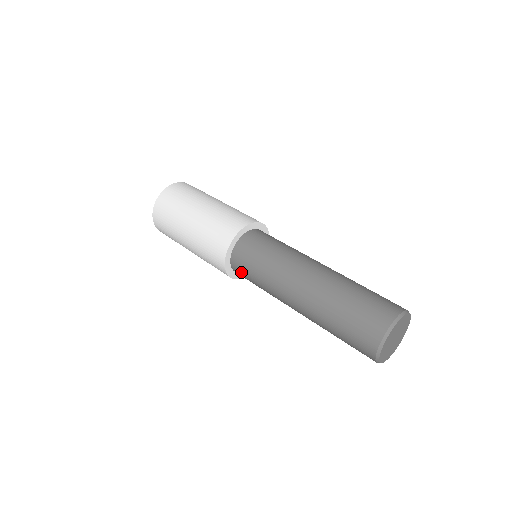
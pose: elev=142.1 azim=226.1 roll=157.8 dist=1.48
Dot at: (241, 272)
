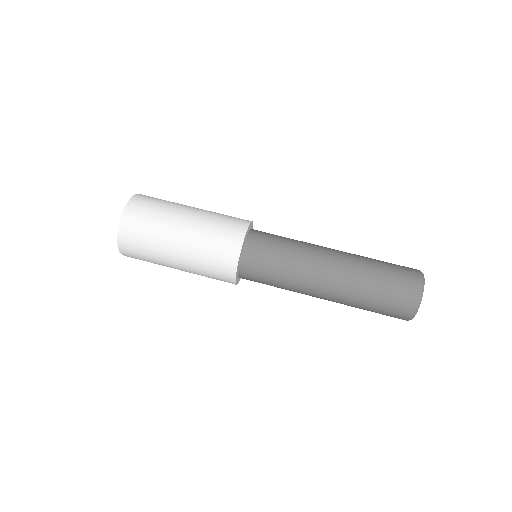
Dot at: occluded
